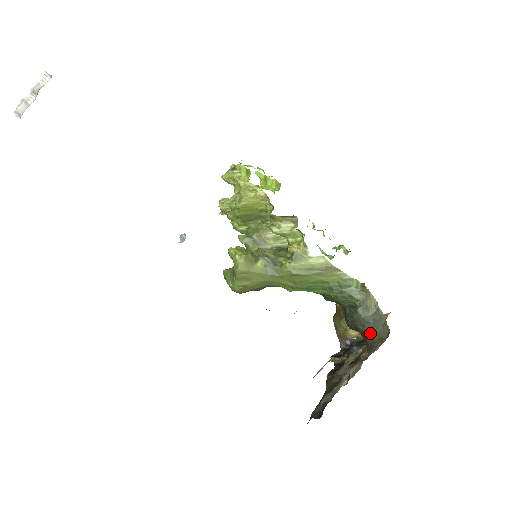
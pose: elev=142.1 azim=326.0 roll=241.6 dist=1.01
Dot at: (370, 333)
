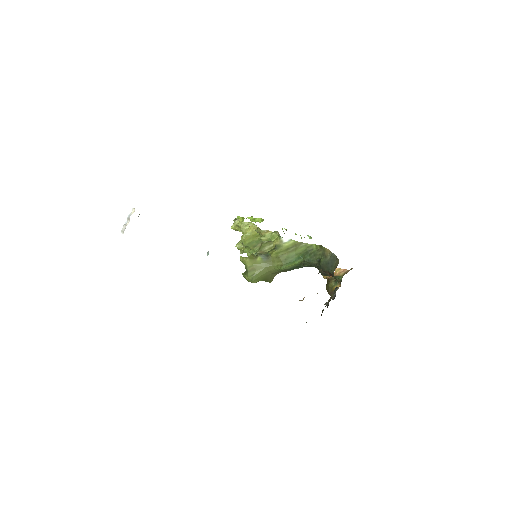
Dot at: (331, 269)
